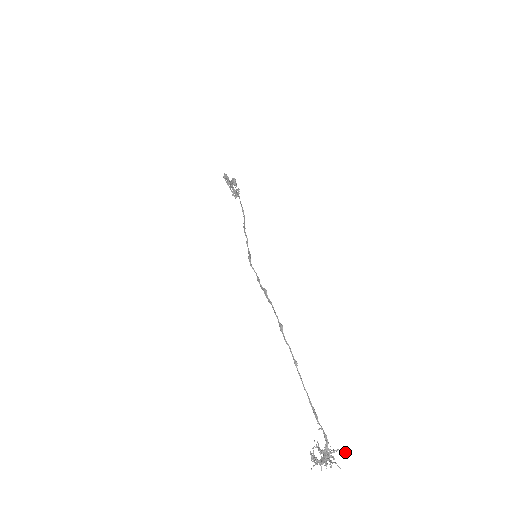
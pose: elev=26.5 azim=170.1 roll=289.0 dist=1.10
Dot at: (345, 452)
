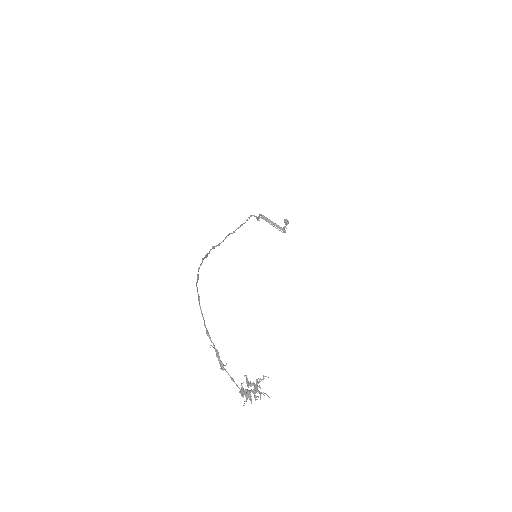
Dot at: (268, 377)
